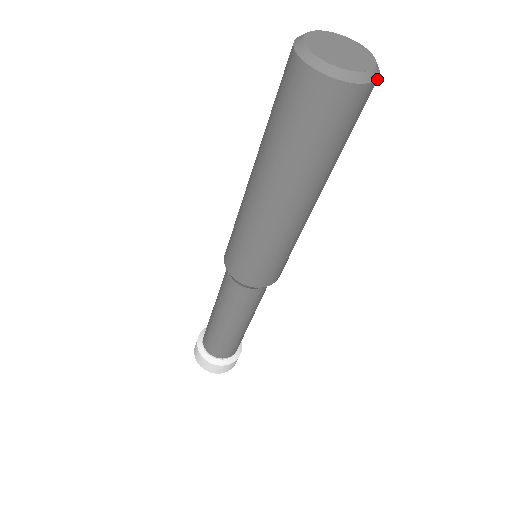
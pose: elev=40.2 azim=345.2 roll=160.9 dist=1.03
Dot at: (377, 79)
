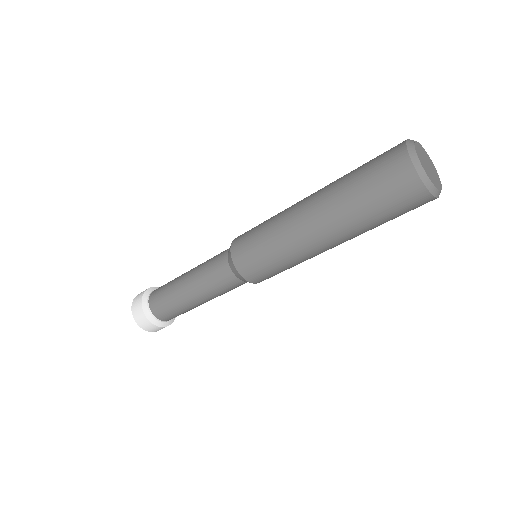
Dot at: occluded
